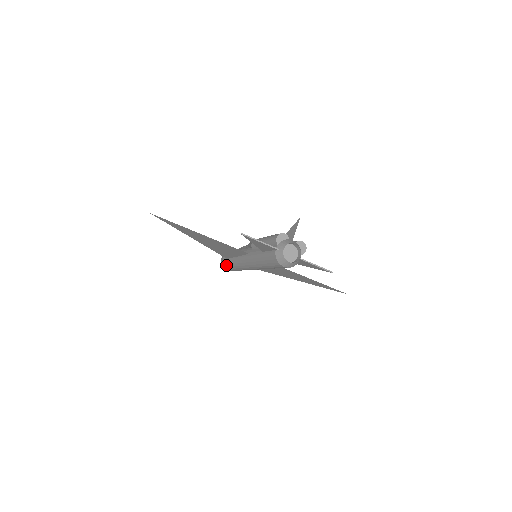
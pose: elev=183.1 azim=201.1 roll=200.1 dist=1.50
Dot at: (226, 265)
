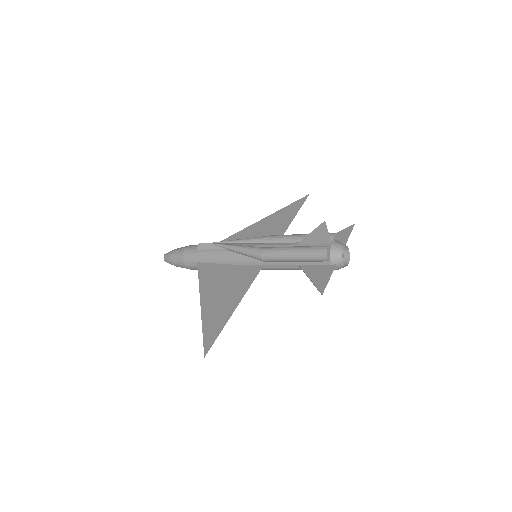
Dot at: occluded
